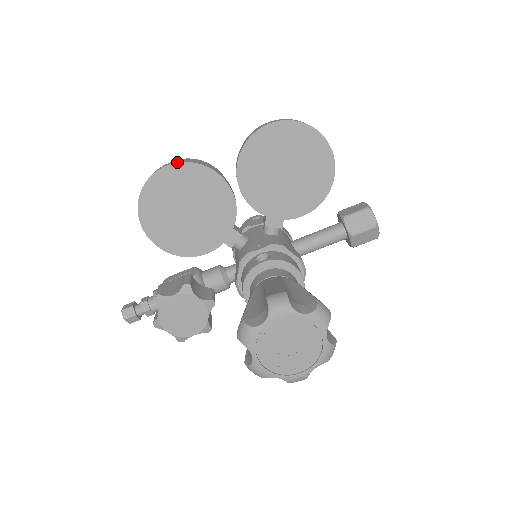
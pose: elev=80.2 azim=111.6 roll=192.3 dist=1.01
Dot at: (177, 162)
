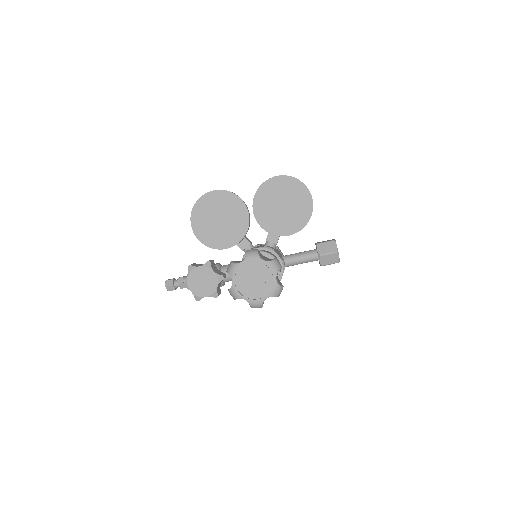
Dot at: occluded
